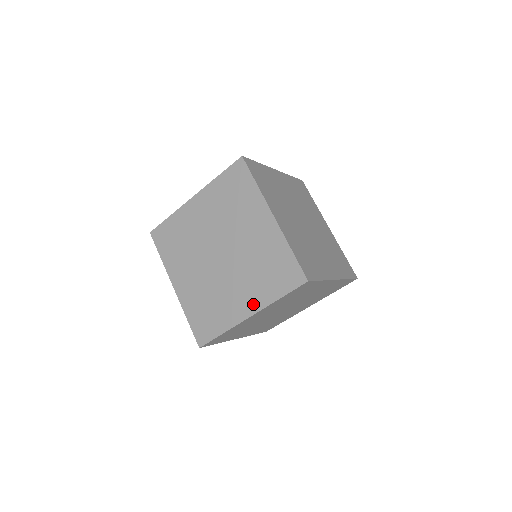
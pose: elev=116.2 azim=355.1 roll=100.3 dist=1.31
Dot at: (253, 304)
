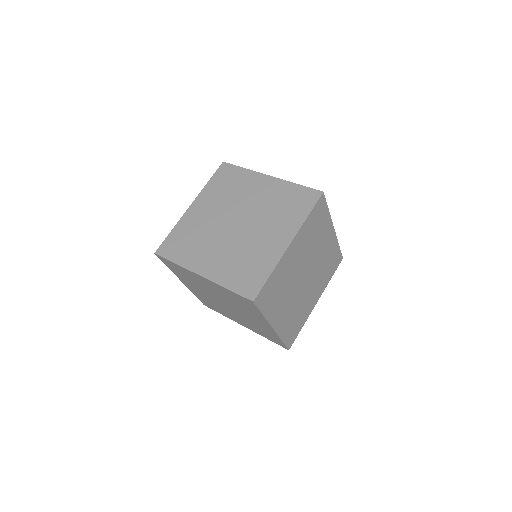
Dot at: (264, 322)
